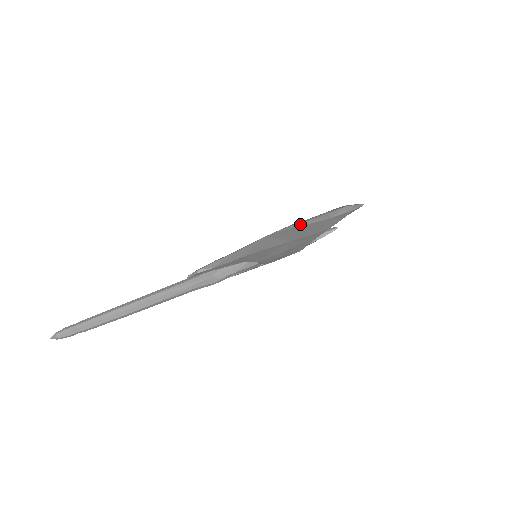
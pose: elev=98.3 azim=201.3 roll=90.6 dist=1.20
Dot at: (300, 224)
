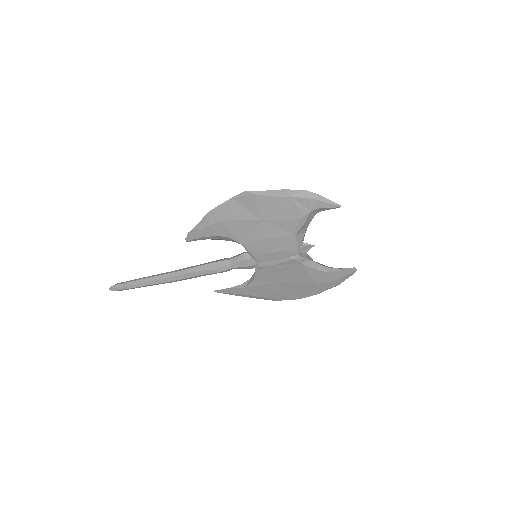
Dot at: (259, 192)
